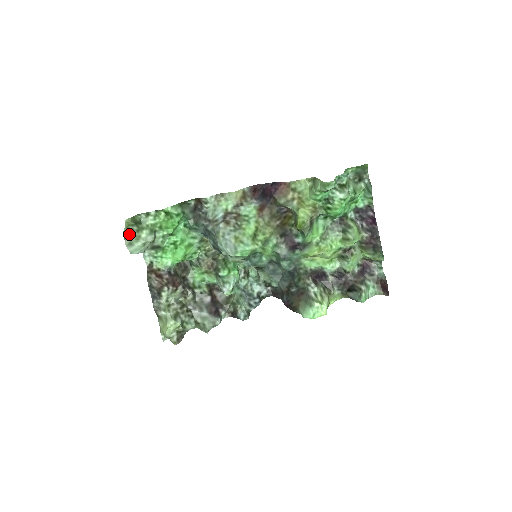
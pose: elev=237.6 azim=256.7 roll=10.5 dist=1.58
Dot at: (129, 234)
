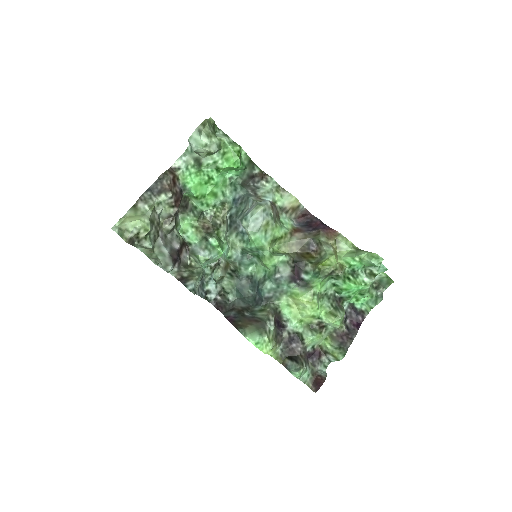
Dot at: (206, 126)
